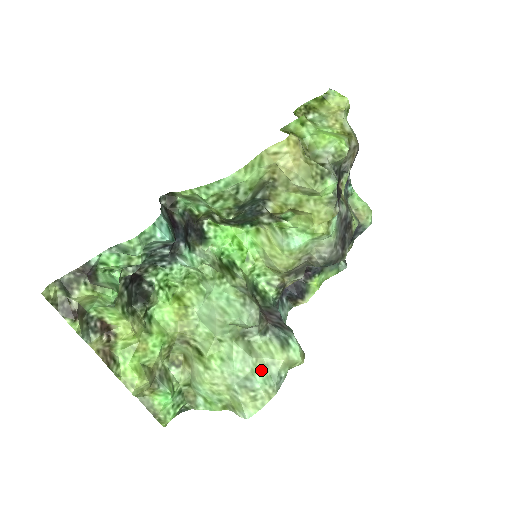
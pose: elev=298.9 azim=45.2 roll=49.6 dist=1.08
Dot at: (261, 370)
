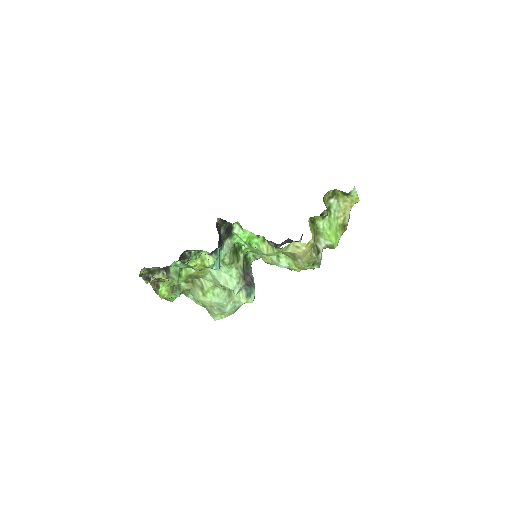
Dot at: (231, 305)
